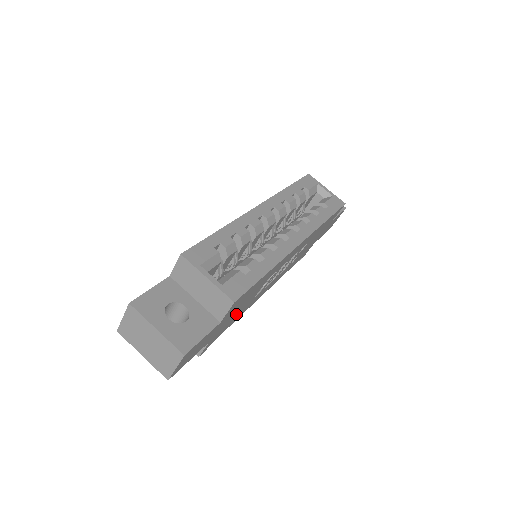
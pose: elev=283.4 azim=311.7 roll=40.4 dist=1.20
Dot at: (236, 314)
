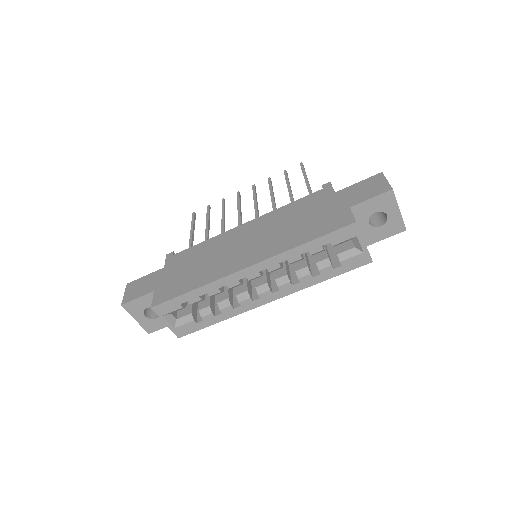
Dot at: occluded
